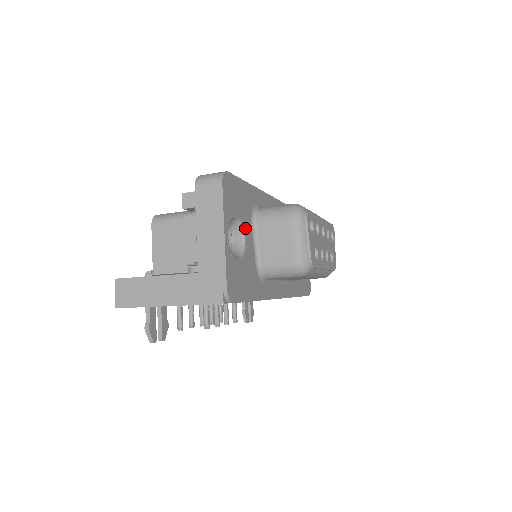
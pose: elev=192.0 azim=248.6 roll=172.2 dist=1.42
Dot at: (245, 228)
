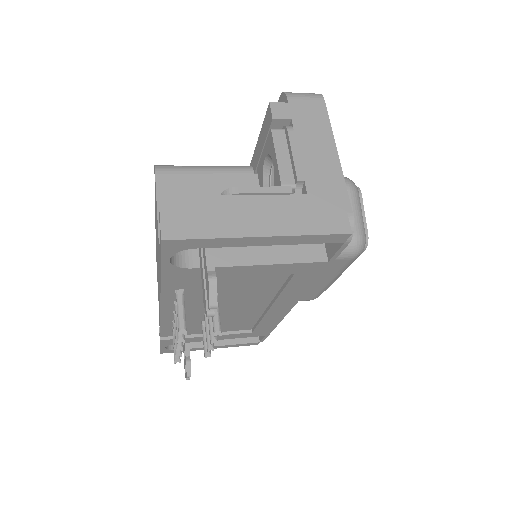
Dot at: occluded
